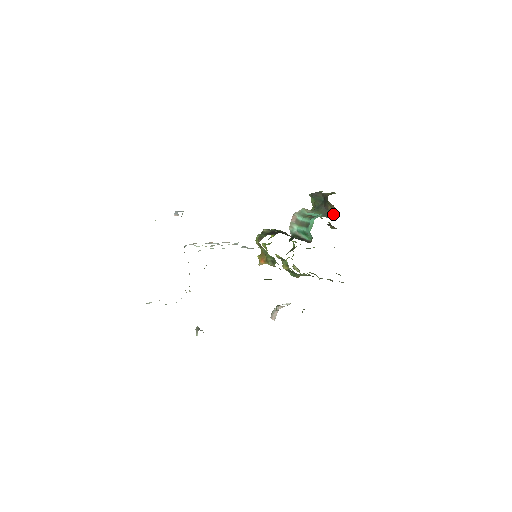
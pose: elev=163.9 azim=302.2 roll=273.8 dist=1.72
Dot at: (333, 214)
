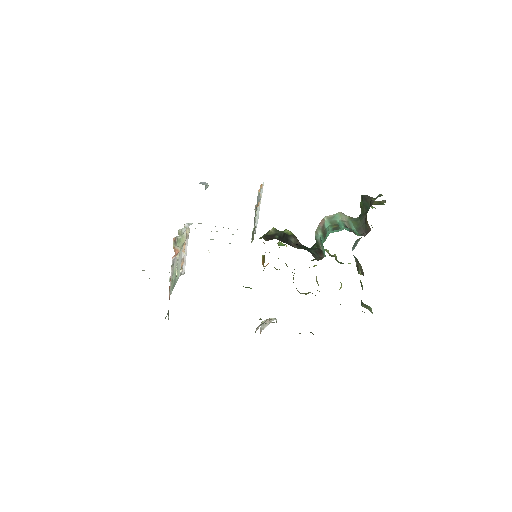
Dot at: (366, 232)
